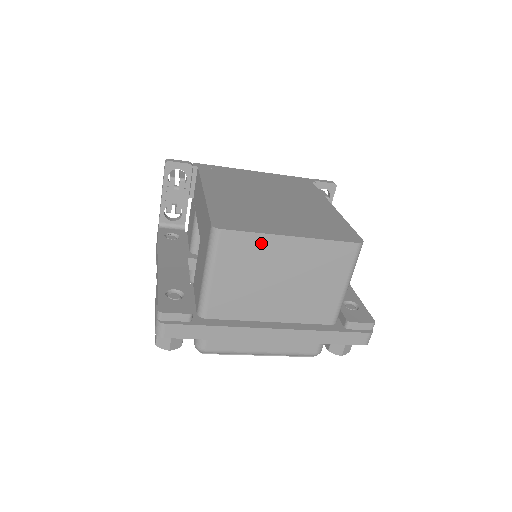
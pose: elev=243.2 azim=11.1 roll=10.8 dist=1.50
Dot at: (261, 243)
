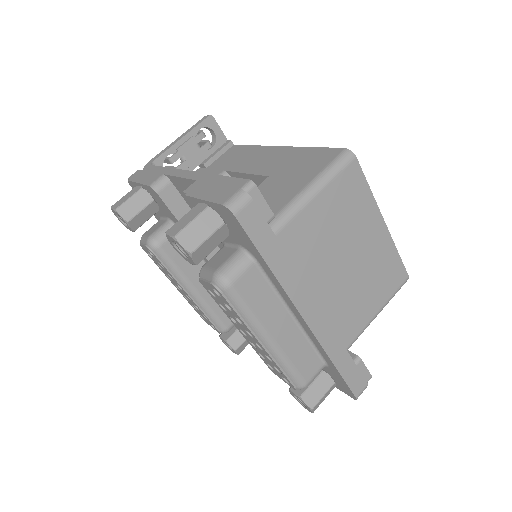
Dot at: (366, 204)
